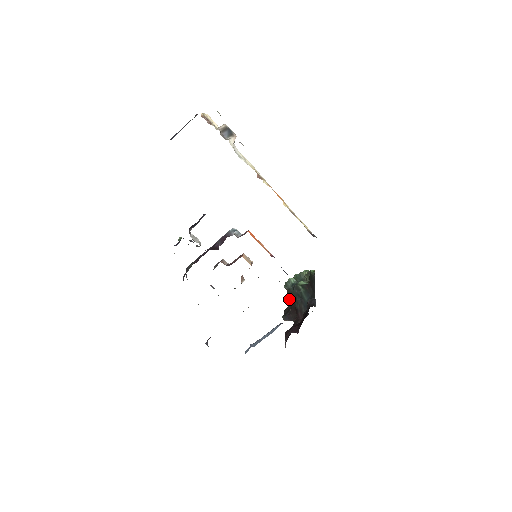
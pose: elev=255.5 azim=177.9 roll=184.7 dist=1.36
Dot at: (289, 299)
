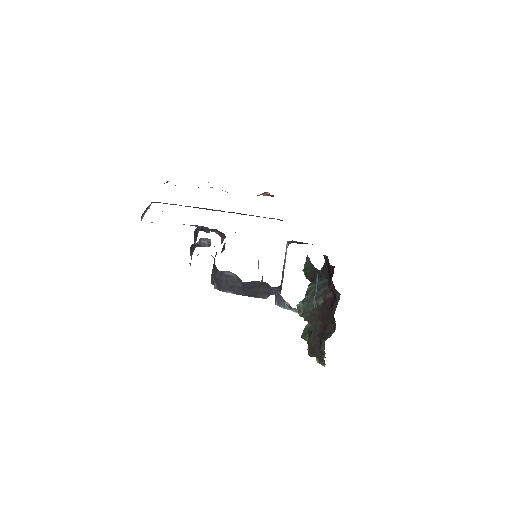
Dot at: (315, 351)
